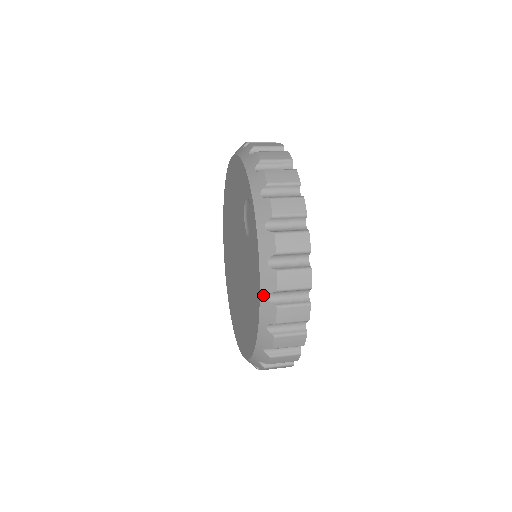
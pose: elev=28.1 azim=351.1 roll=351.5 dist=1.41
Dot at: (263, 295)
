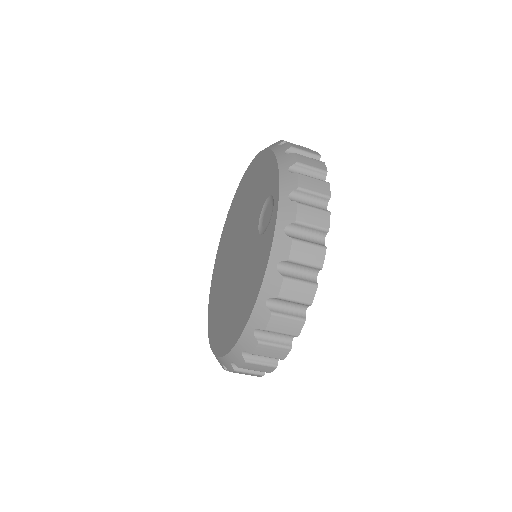
Dot at: (261, 297)
